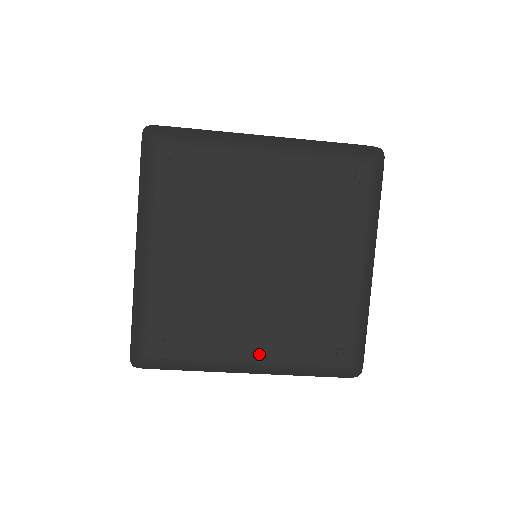
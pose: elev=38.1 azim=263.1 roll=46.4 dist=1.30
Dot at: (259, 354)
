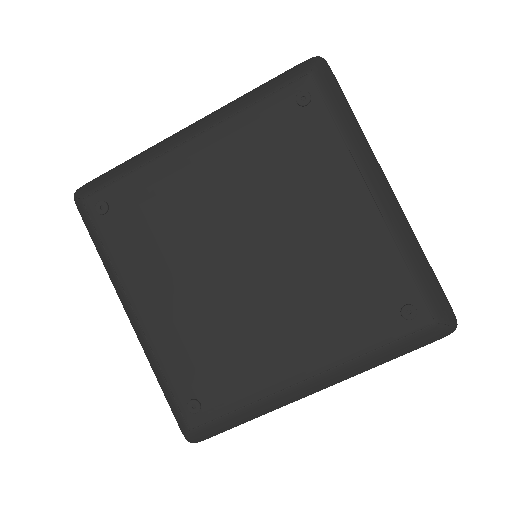
Dot at: (308, 364)
